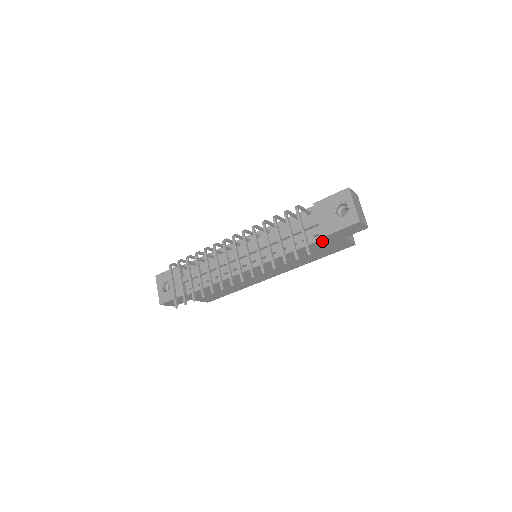
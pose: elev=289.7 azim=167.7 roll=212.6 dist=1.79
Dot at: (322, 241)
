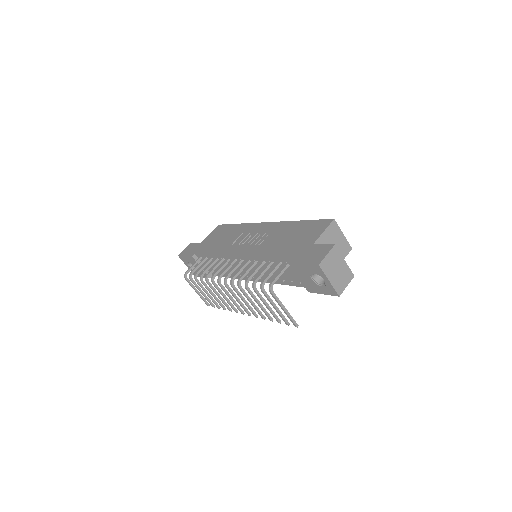
Dot at: occluded
